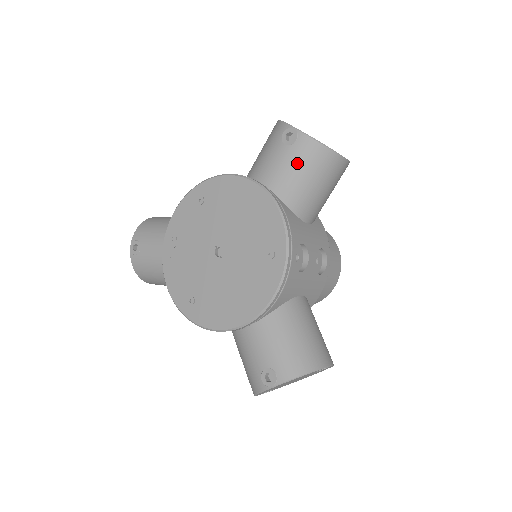
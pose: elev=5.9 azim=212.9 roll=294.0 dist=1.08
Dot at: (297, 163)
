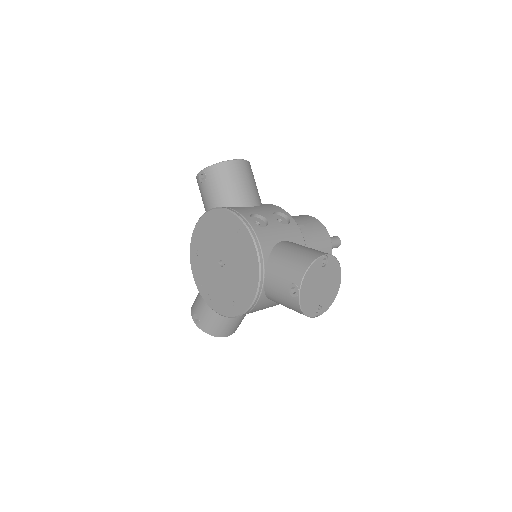
Dot at: (215, 183)
